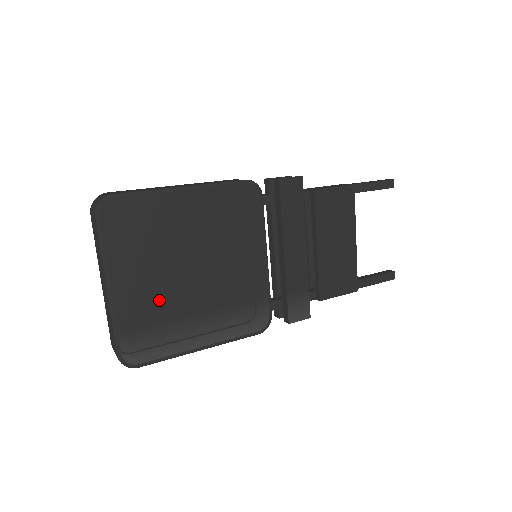
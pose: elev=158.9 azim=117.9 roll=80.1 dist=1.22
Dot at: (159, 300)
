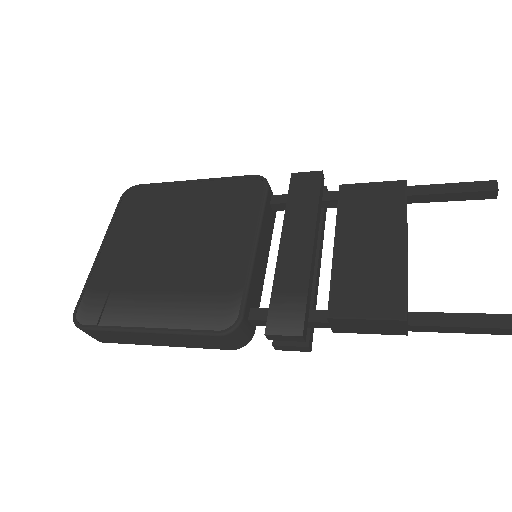
Dot at: (131, 268)
